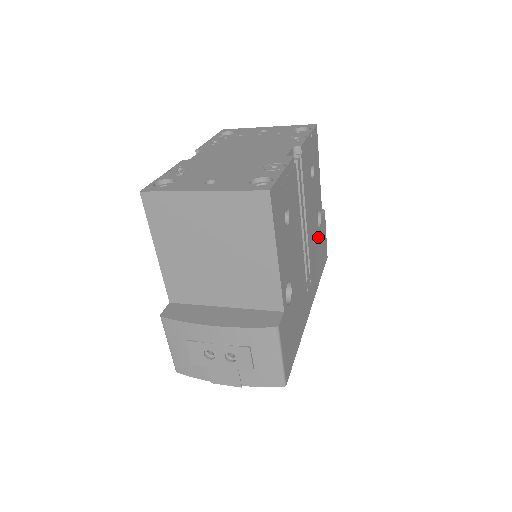
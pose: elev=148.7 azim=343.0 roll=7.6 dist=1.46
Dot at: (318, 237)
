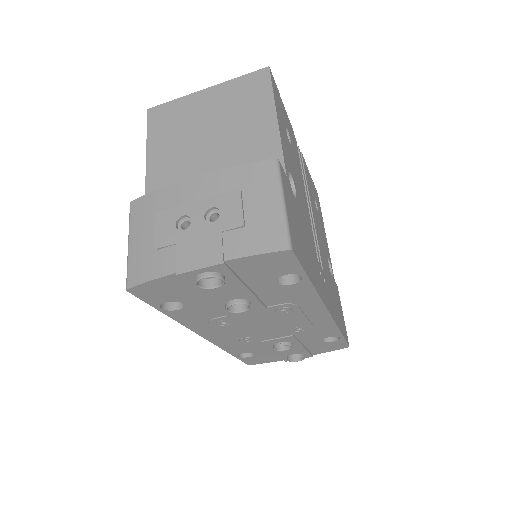
Dot at: (331, 279)
